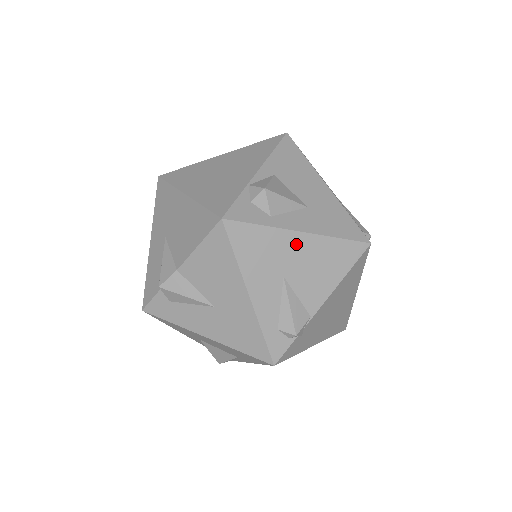
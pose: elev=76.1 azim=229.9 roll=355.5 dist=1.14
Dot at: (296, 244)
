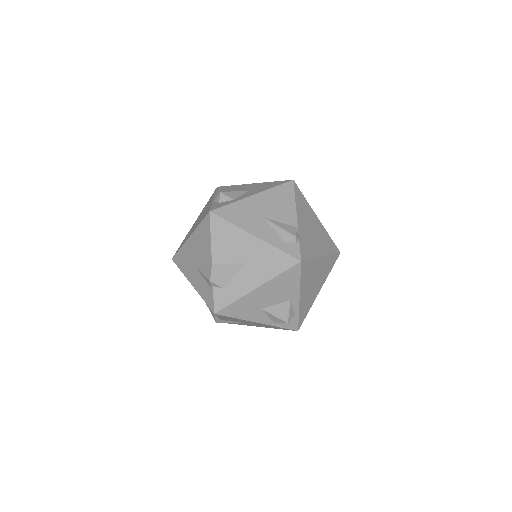
Dot at: (256, 201)
